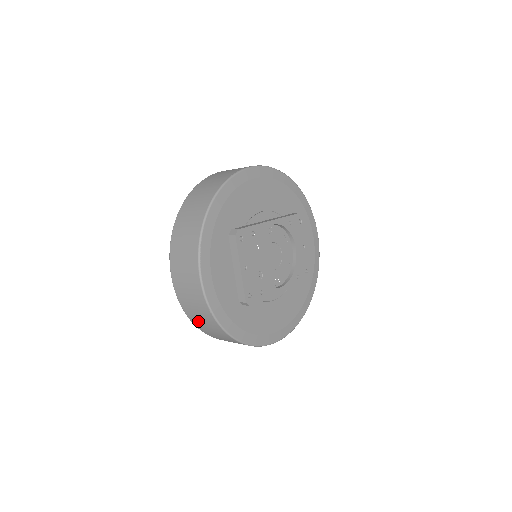
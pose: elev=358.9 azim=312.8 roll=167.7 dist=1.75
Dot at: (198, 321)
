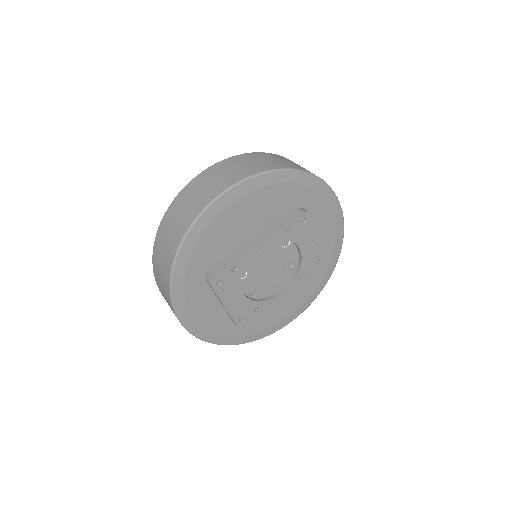
Dot at: occluded
